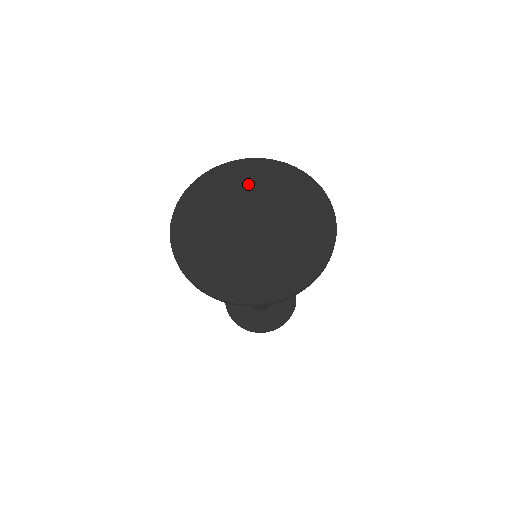
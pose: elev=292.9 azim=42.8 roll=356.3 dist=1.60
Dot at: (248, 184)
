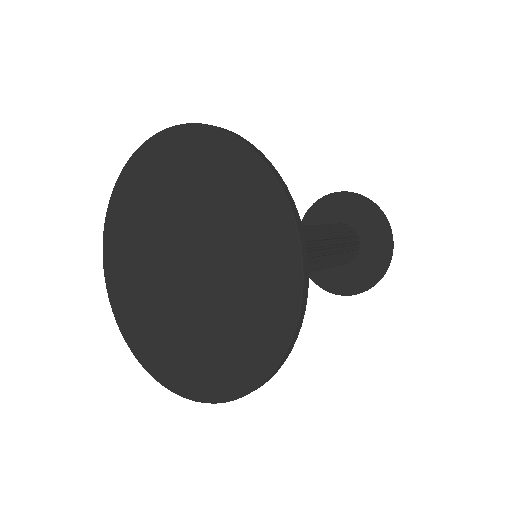
Dot at: (168, 186)
